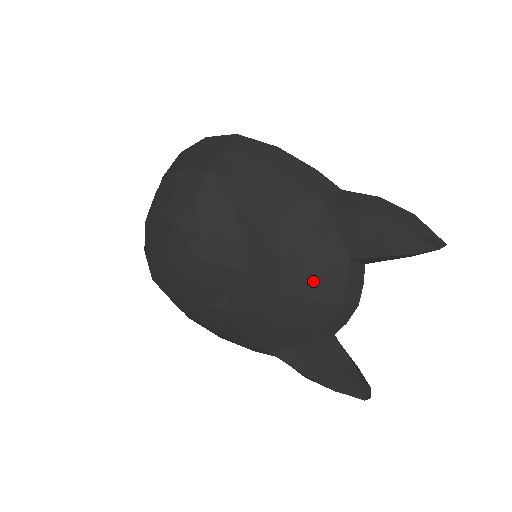
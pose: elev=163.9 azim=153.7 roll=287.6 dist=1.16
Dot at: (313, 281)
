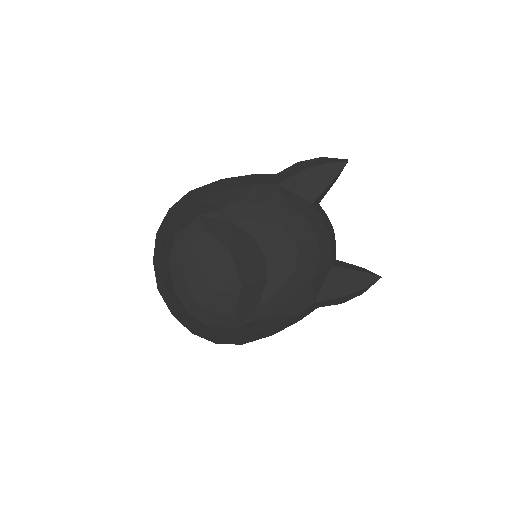
Dot at: (308, 227)
